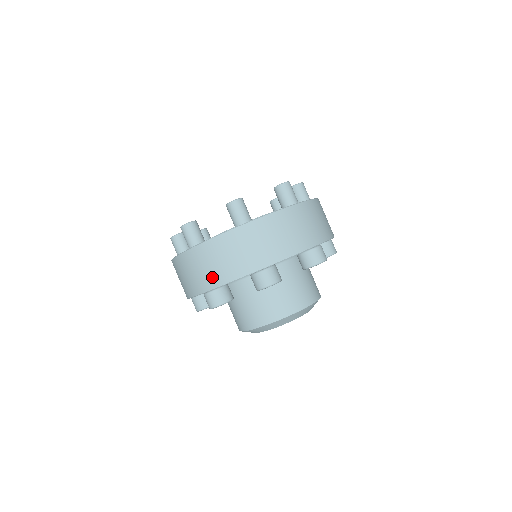
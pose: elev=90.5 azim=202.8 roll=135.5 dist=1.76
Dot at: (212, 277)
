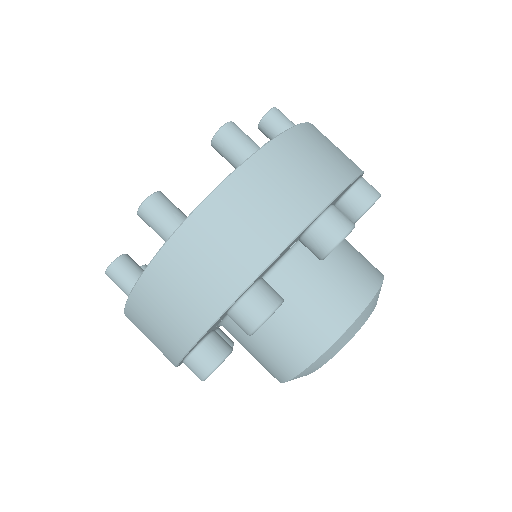
Dot at: (171, 340)
